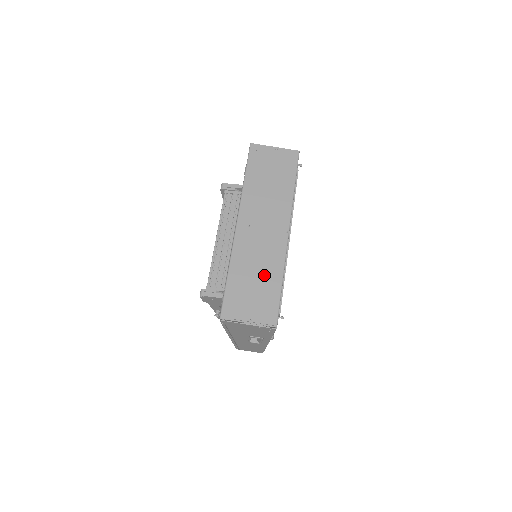
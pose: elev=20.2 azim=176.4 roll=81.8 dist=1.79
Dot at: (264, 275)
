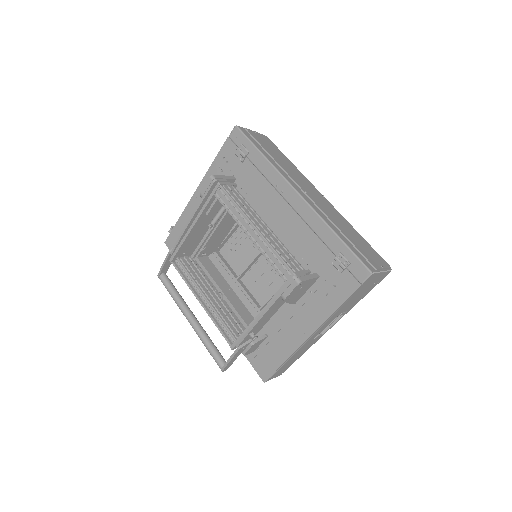
Dot at: (350, 230)
